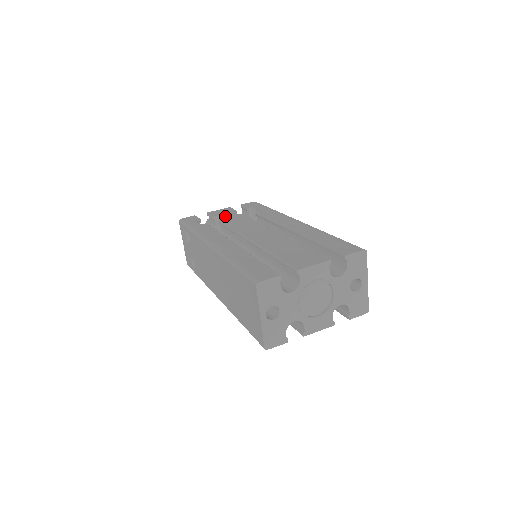
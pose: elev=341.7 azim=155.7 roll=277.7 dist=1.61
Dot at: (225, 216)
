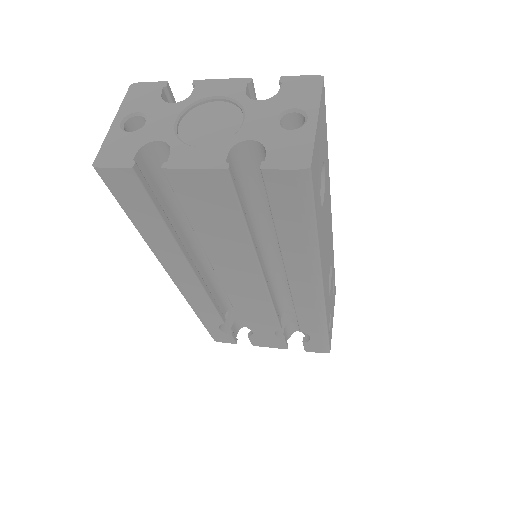
Dot at: occluded
